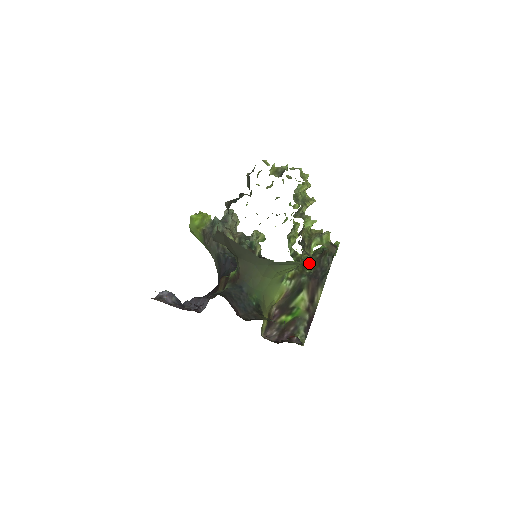
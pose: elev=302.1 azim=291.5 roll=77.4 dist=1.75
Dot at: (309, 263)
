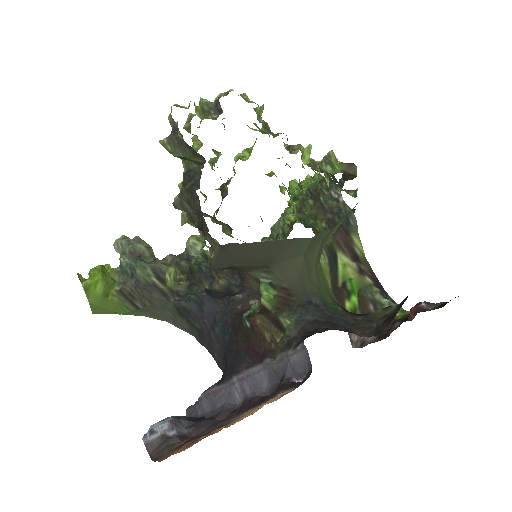
Dot at: occluded
